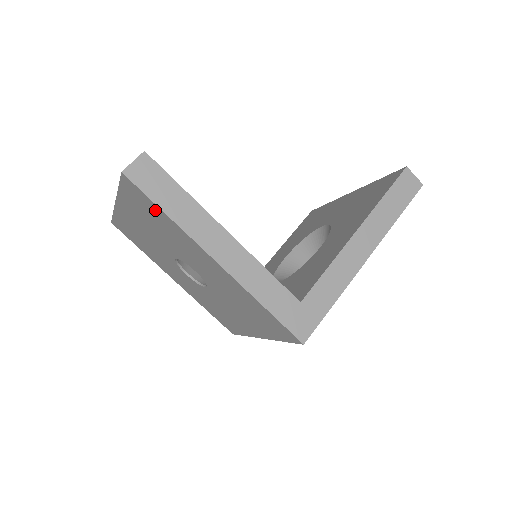
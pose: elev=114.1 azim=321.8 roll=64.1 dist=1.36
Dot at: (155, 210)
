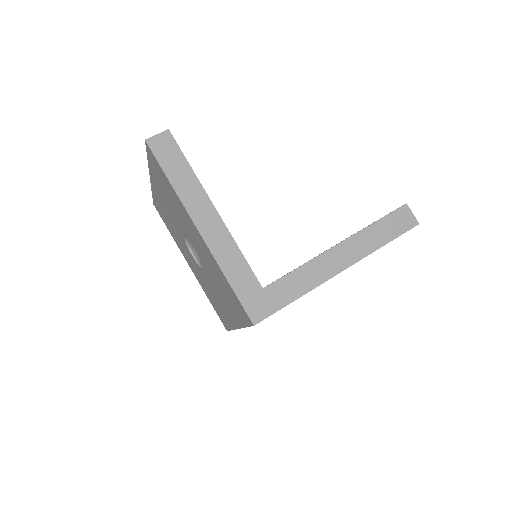
Dot at: (164, 178)
